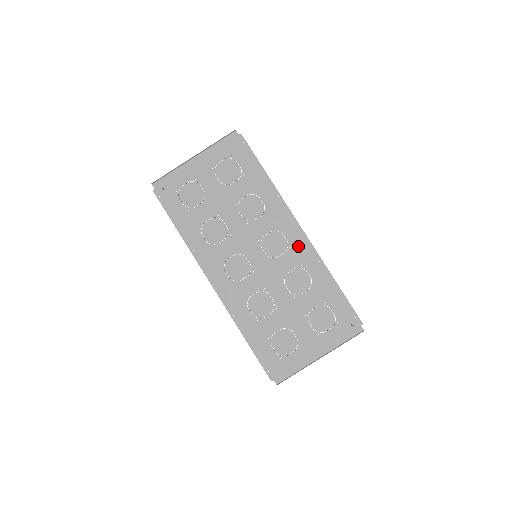
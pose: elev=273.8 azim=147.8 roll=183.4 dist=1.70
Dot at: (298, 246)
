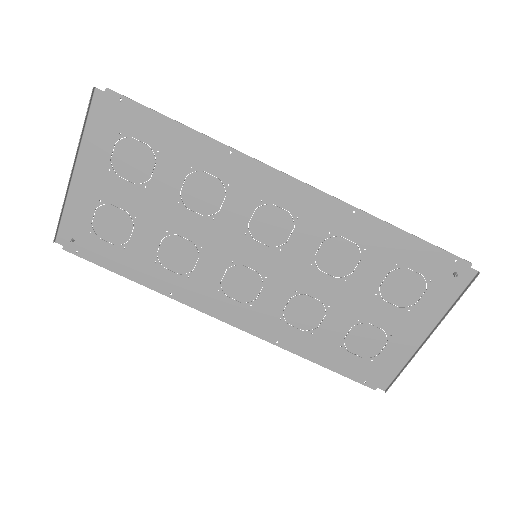
Dot at: (307, 209)
